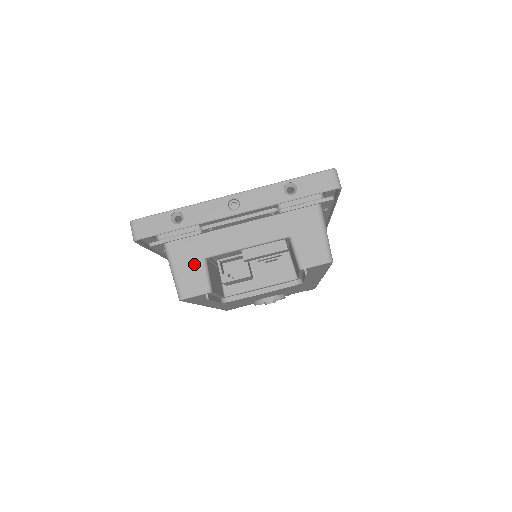
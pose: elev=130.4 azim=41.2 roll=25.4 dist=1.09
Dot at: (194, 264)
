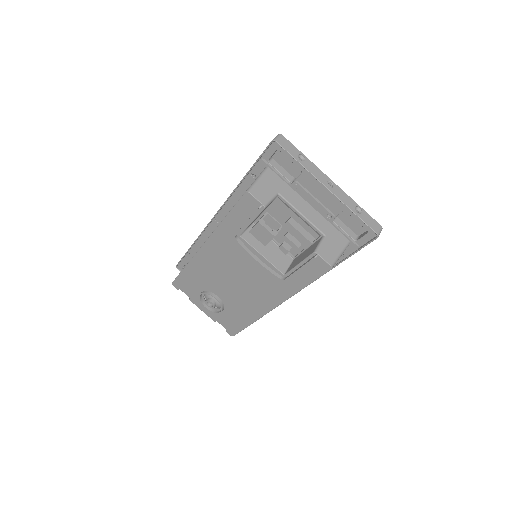
Dot at: (271, 189)
